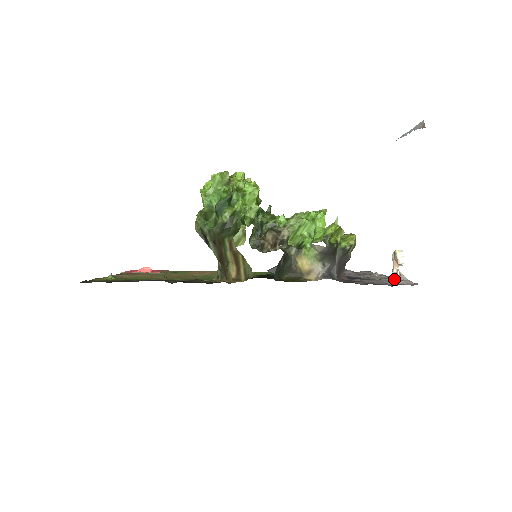
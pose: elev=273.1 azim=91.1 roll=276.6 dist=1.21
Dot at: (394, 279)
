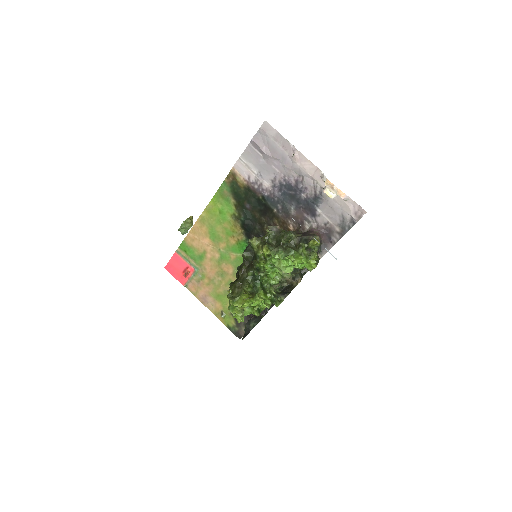
Dot at: occluded
